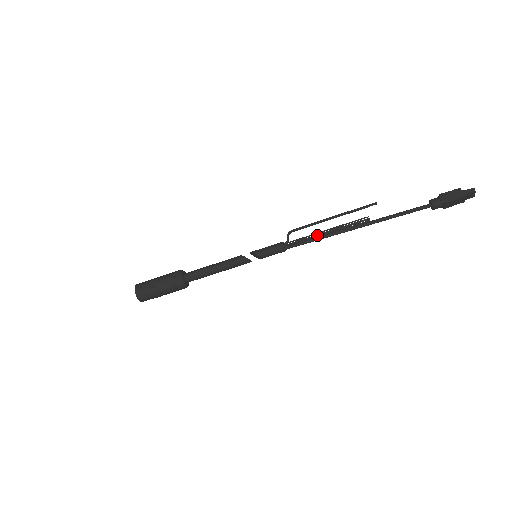
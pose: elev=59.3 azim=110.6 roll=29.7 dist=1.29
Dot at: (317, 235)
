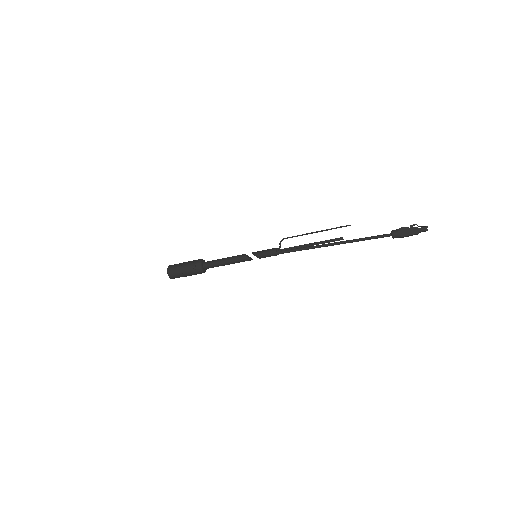
Dot at: (302, 247)
